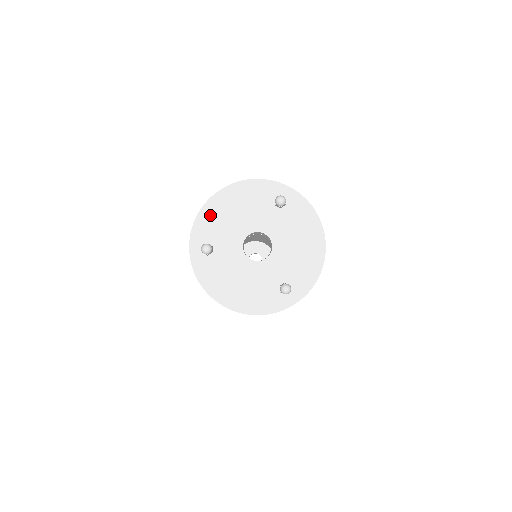
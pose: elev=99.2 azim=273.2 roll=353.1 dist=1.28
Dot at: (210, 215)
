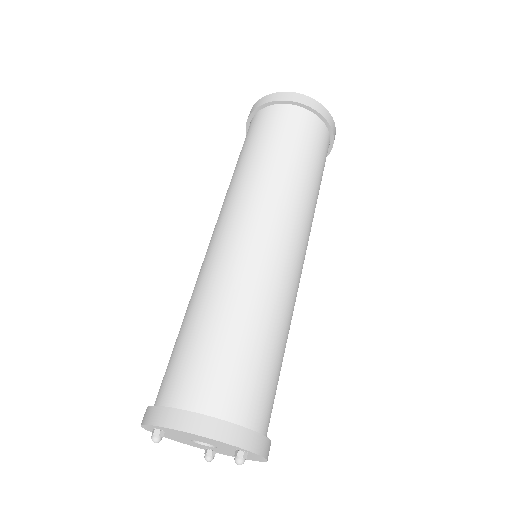
Dot at: (172, 431)
